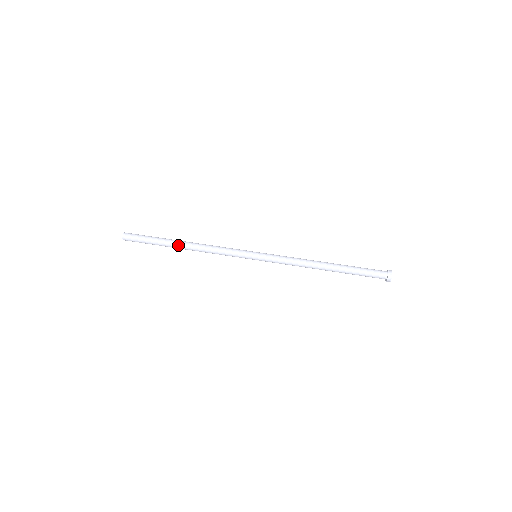
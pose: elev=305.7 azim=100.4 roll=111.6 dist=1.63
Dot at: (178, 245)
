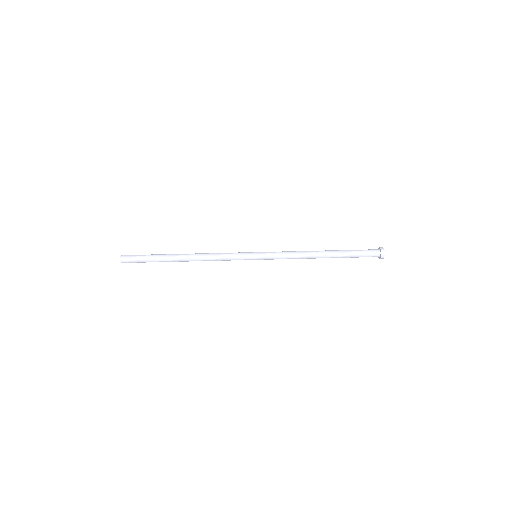
Dot at: (178, 255)
